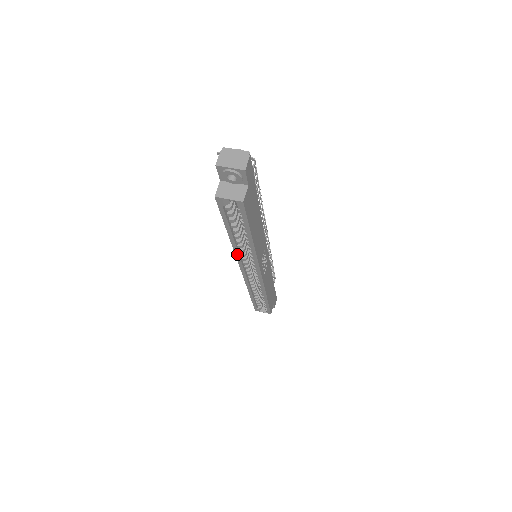
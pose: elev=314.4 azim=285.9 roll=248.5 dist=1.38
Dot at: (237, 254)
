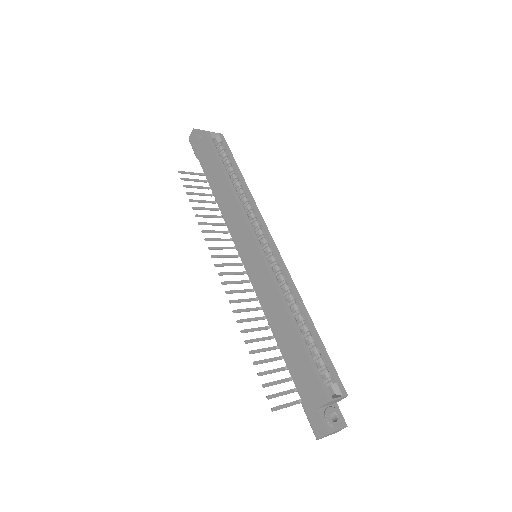
Dot at: (242, 208)
